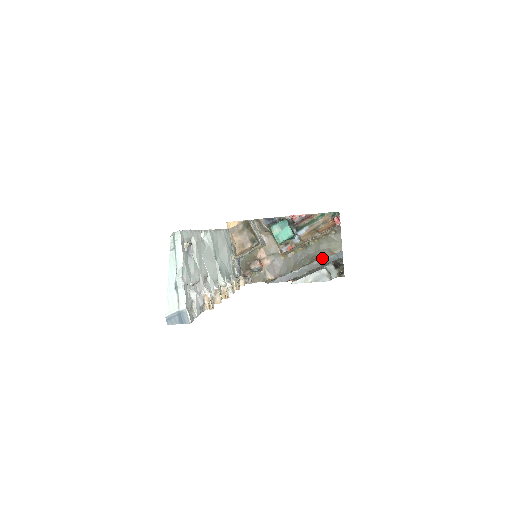
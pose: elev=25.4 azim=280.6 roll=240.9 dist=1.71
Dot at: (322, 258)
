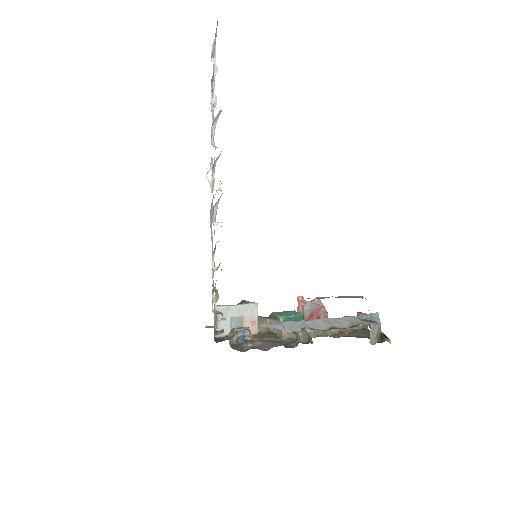
Dot at: (348, 317)
